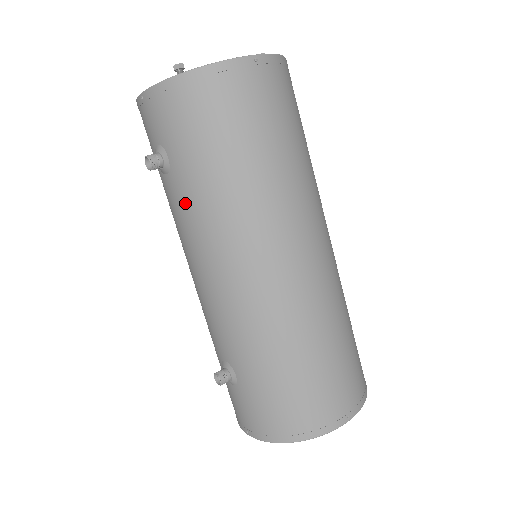
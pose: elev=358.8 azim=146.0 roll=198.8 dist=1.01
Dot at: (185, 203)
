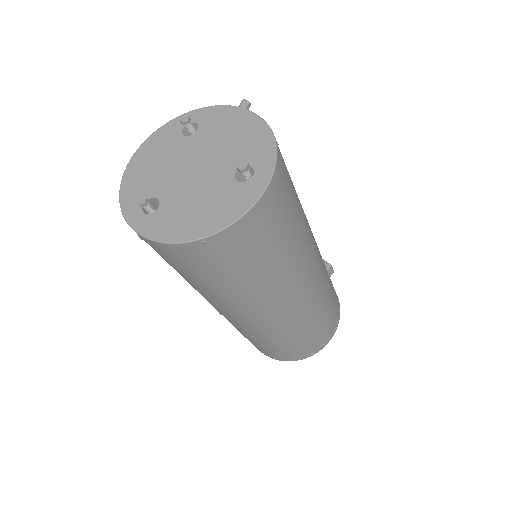
Dot at: occluded
